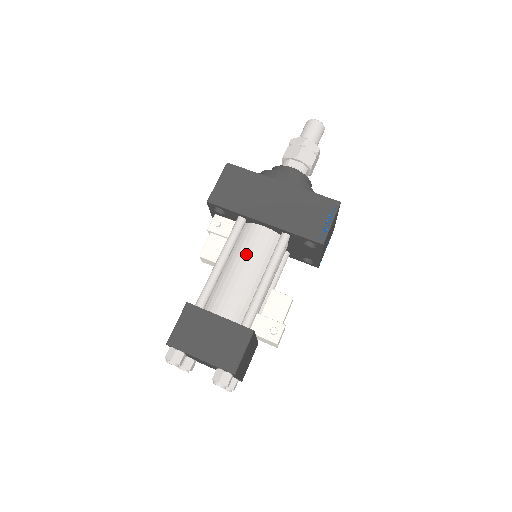
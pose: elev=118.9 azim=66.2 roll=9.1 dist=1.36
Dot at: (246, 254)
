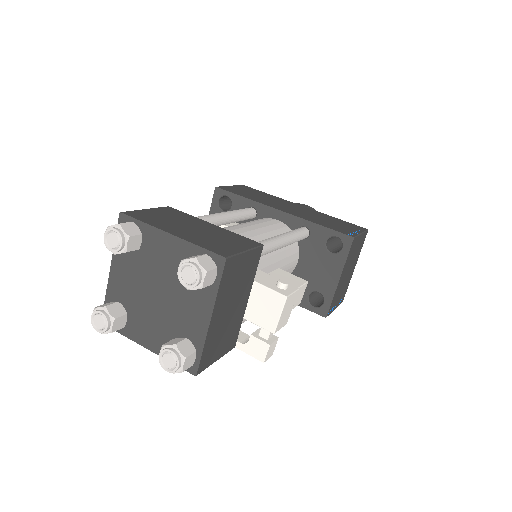
Dot at: (254, 223)
